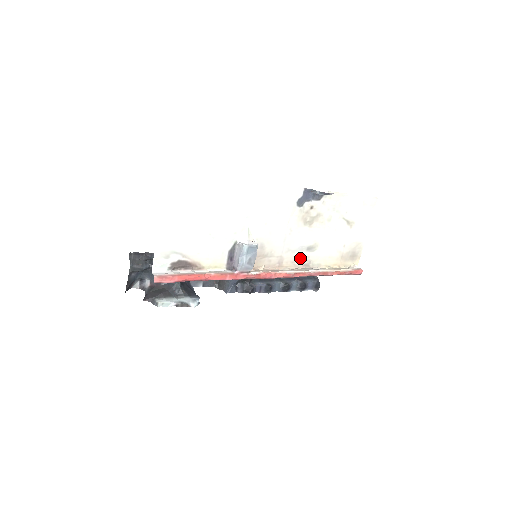
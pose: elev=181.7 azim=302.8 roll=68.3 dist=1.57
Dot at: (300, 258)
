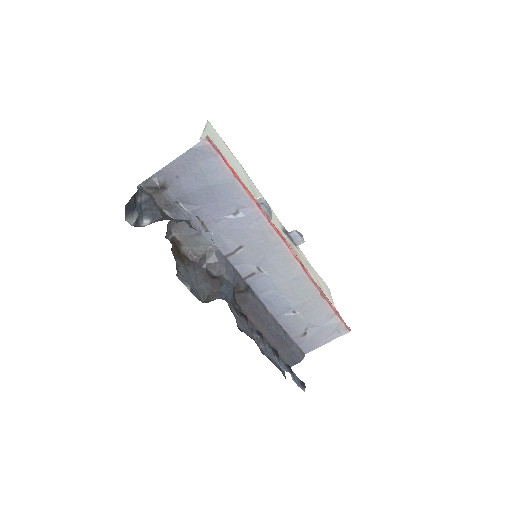
Dot at: occluded
